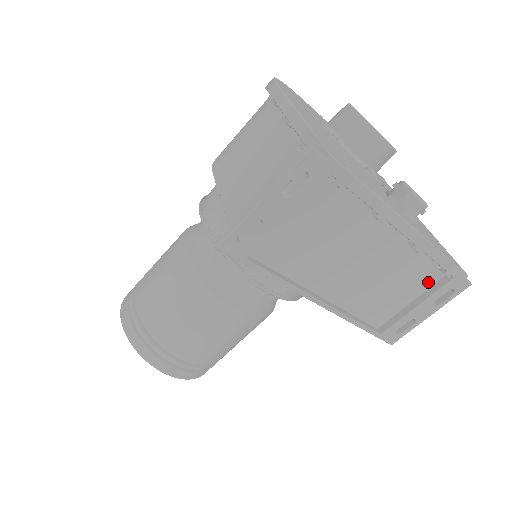
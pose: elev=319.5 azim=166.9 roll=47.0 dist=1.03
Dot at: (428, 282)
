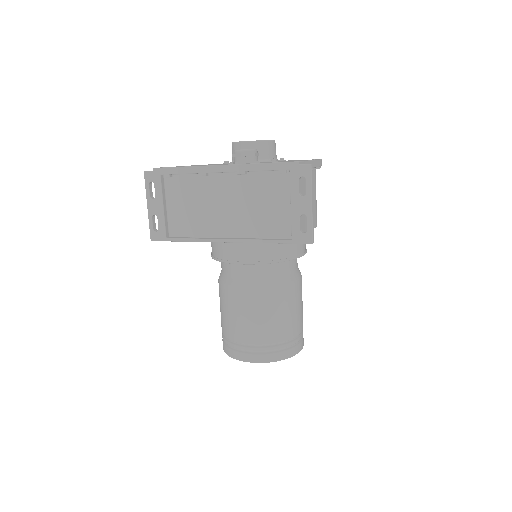
Dot at: (285, 186)
